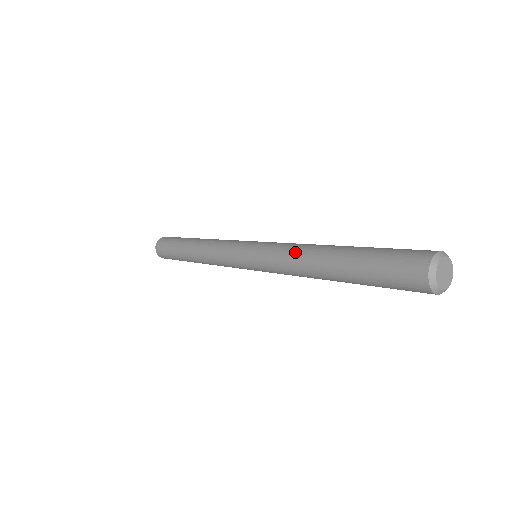
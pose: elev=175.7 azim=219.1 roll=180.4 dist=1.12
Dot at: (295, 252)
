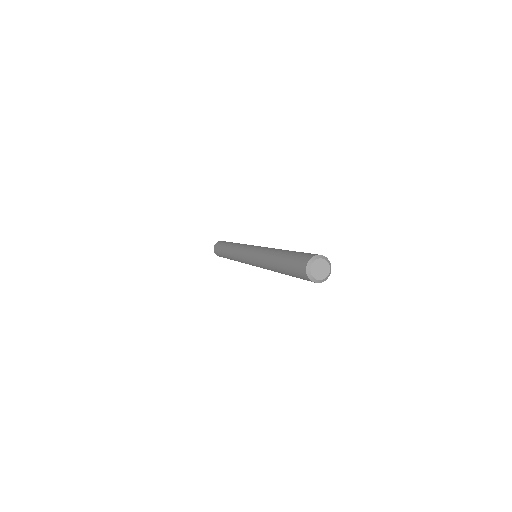
Dot at: (263, 257)
